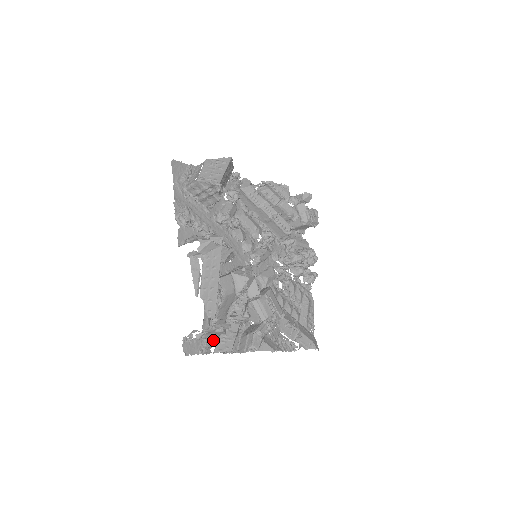
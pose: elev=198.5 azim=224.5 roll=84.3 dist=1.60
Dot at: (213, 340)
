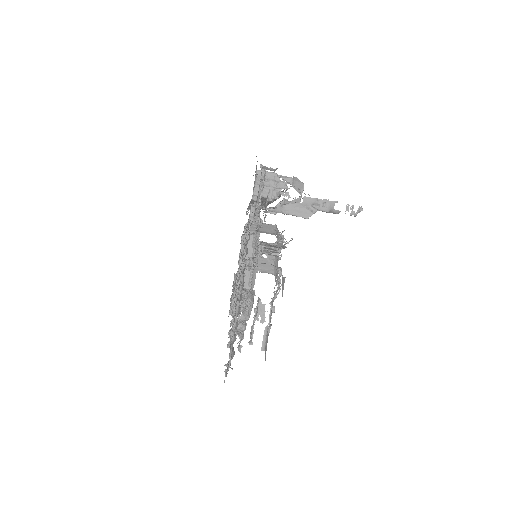
Dot at: occluded
